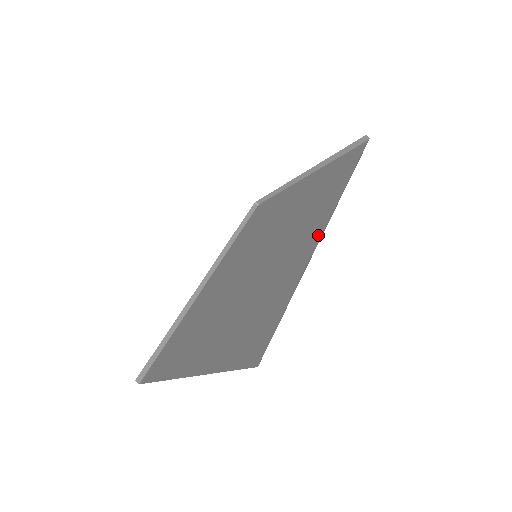
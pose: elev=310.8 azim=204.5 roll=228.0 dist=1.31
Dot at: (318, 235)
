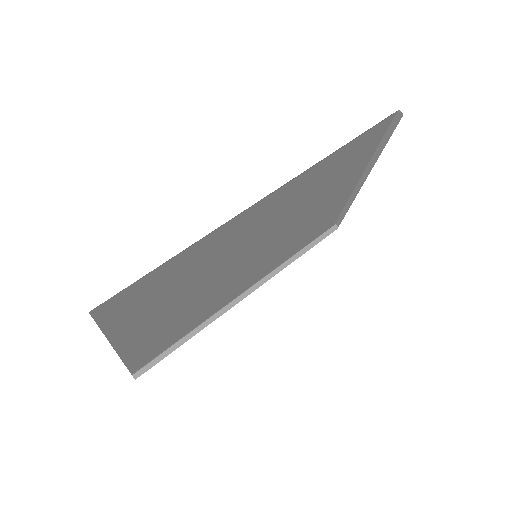
Dot at: occluded
